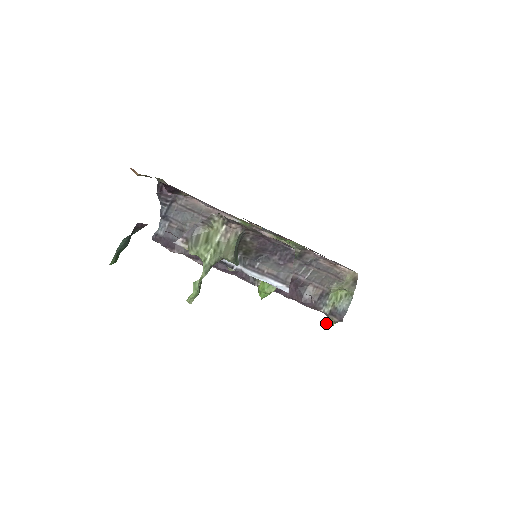
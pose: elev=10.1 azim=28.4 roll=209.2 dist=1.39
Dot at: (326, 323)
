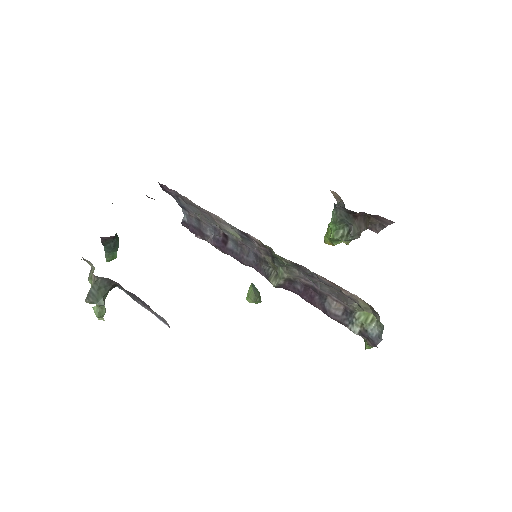
Dot at: (364, 341)
